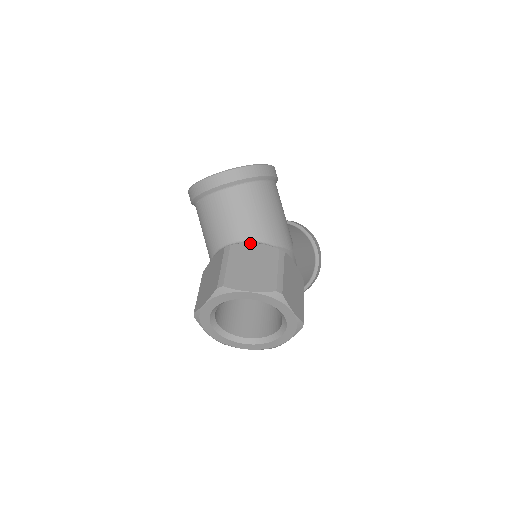
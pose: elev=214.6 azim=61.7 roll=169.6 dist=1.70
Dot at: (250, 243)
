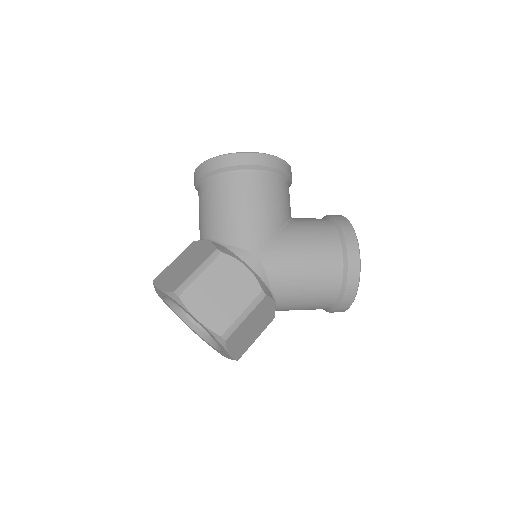
Dot at: (205, 240)
